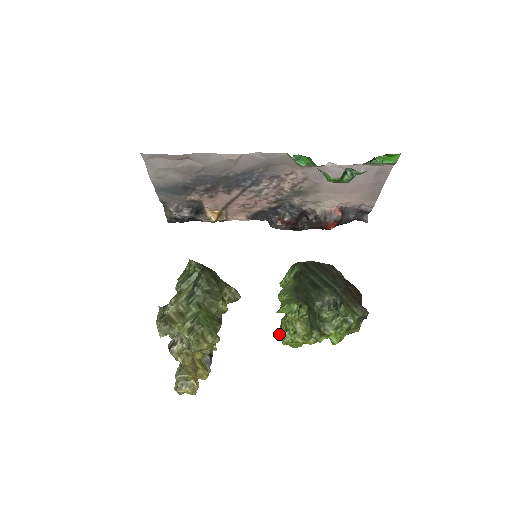
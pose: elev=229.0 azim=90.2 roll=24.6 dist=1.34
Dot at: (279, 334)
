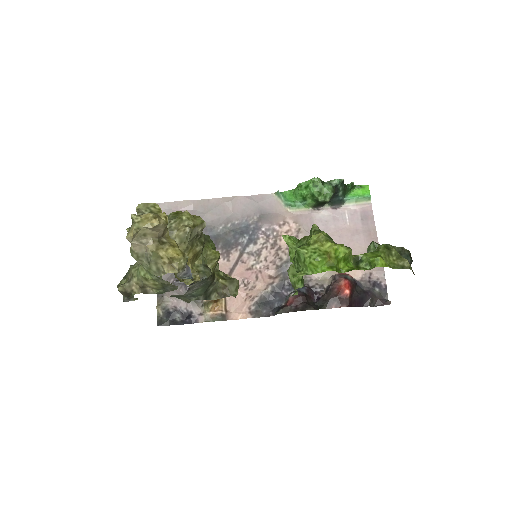
Dot at: (294, 276)
